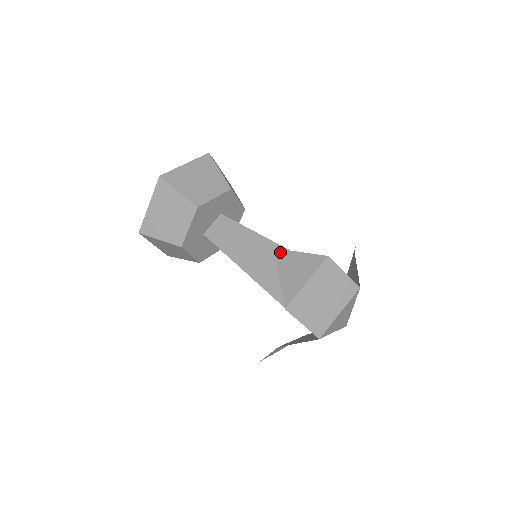
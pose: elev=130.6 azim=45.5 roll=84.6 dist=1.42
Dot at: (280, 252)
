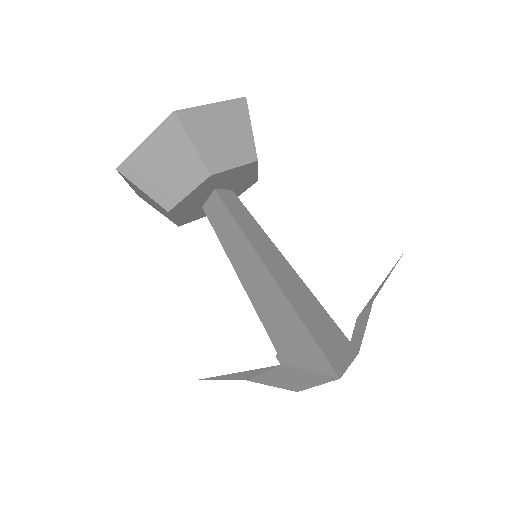
Dot at: (205, 378)
